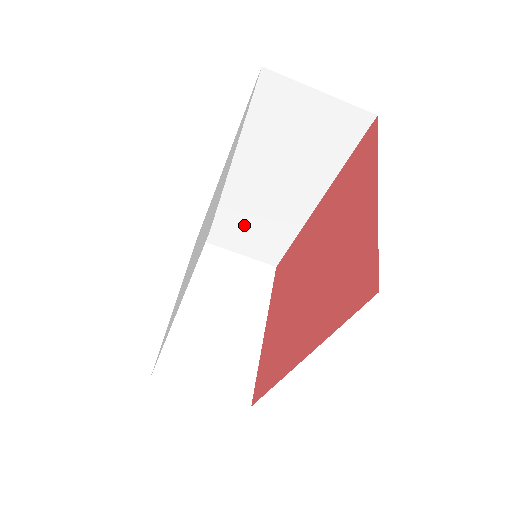
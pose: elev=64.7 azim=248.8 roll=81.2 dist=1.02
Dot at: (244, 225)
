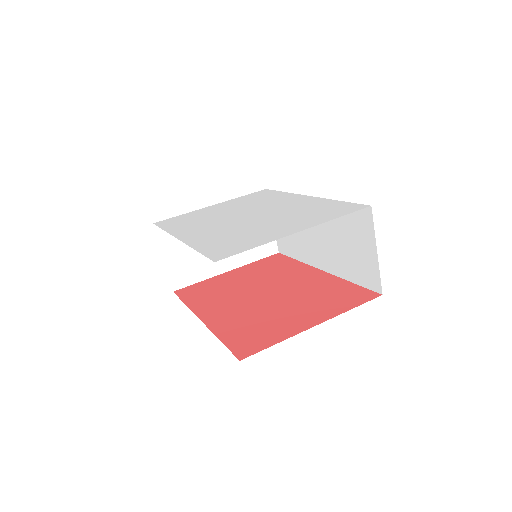
Dot at: occluded
